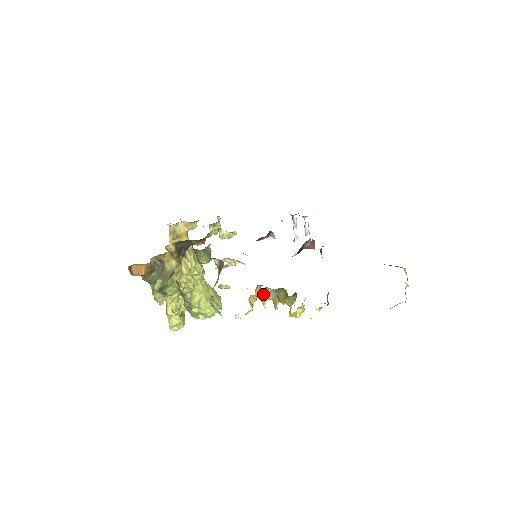
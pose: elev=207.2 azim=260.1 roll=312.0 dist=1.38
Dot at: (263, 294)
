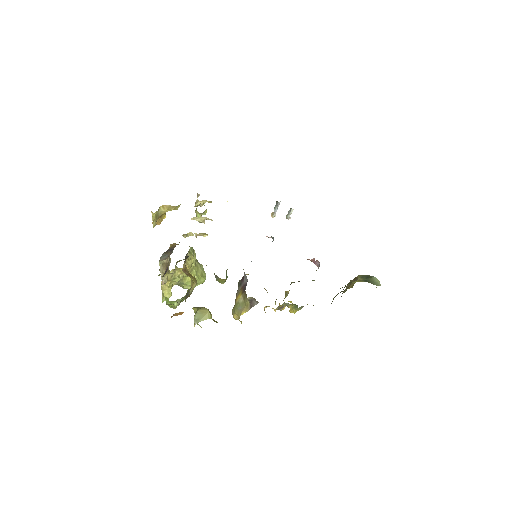
Dot at: (280, 309)
